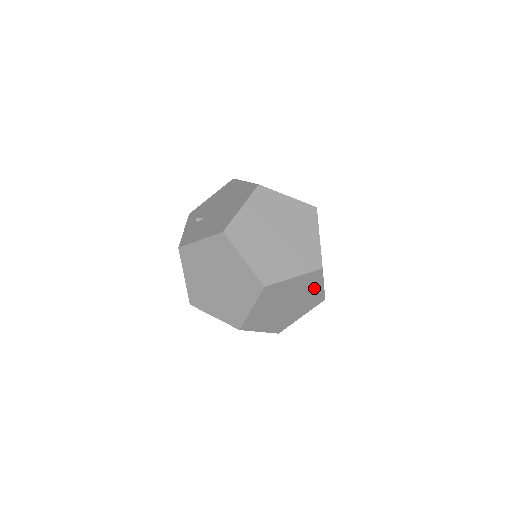
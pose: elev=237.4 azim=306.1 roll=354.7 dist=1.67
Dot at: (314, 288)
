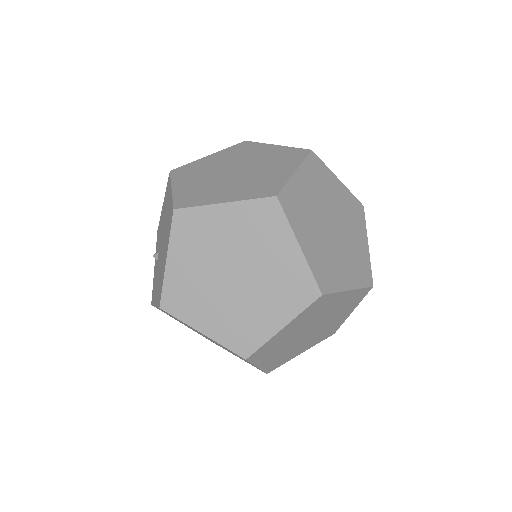
Dot at: (336, 301)
